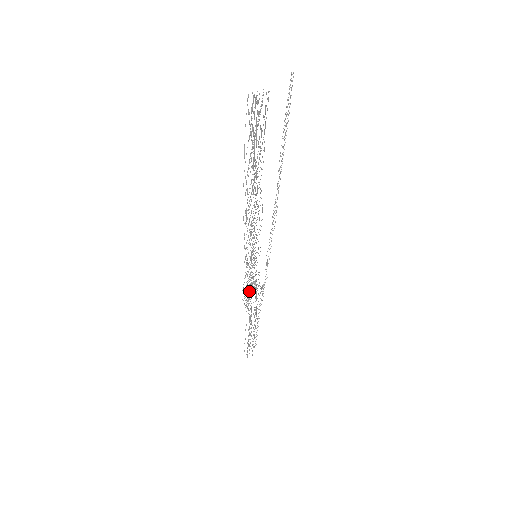
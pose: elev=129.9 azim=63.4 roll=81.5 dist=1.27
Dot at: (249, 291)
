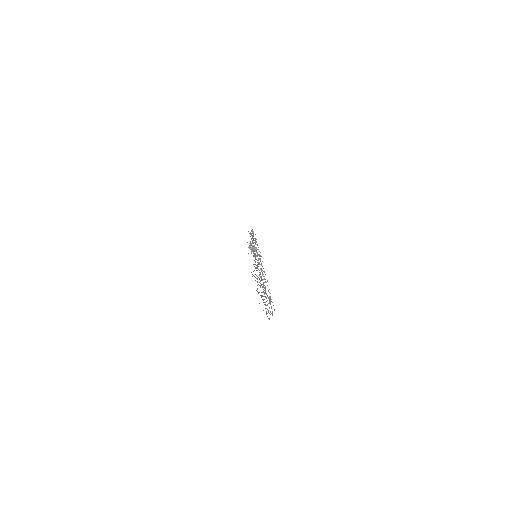
Dot at: occluded
